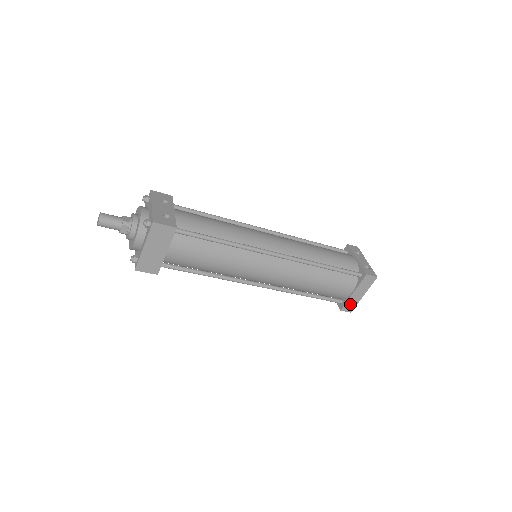
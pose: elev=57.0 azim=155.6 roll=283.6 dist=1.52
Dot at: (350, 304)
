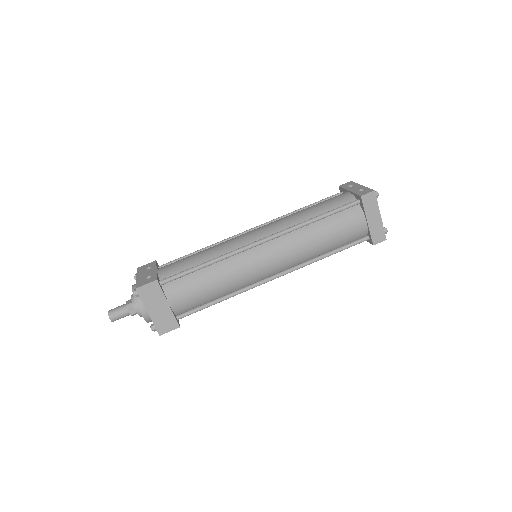
Dot at: (376, 233)
